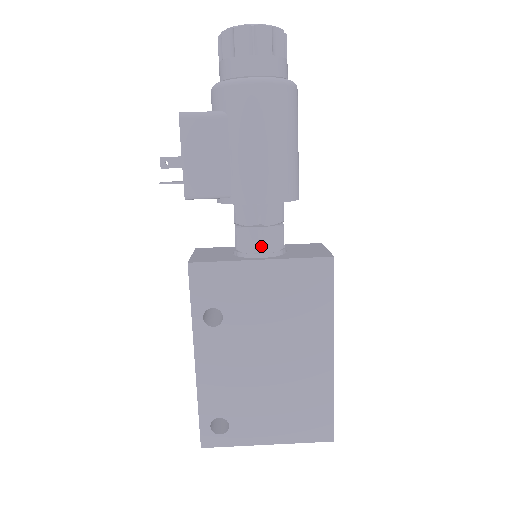
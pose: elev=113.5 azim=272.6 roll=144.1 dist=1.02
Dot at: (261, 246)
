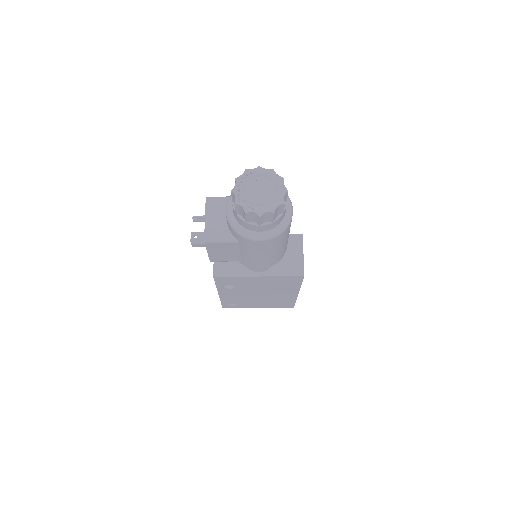
Dot at: (259, 269)
